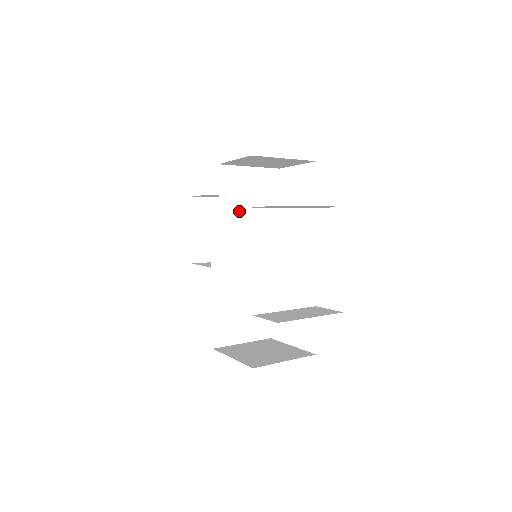
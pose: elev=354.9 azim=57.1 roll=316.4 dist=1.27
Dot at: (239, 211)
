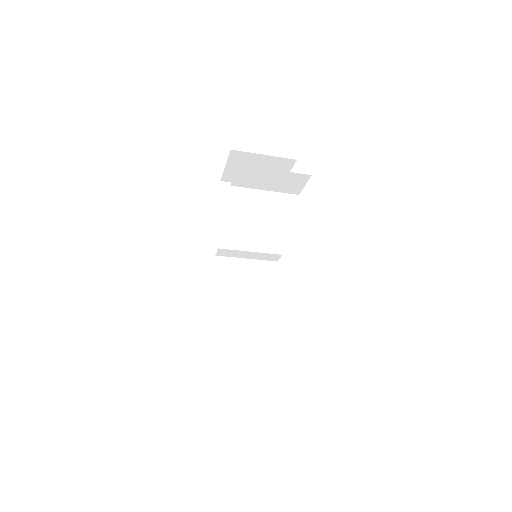
Dot at: (239, 217)
